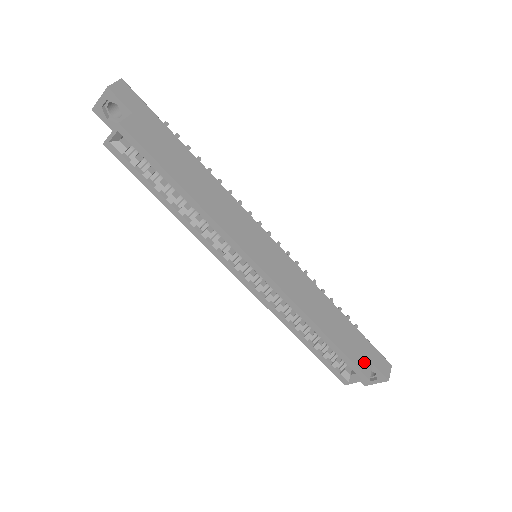
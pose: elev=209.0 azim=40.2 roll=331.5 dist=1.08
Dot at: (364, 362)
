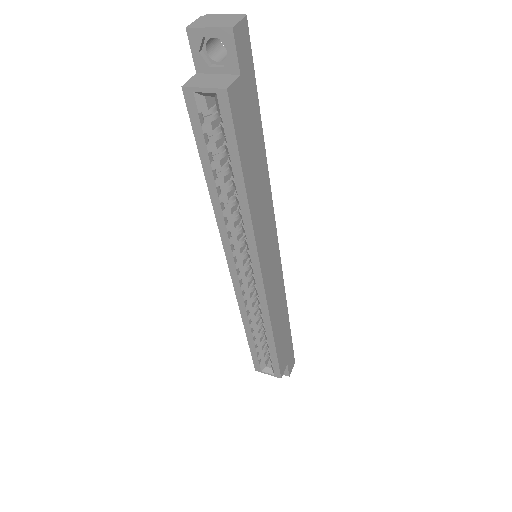
Dot at: (284, 363)
